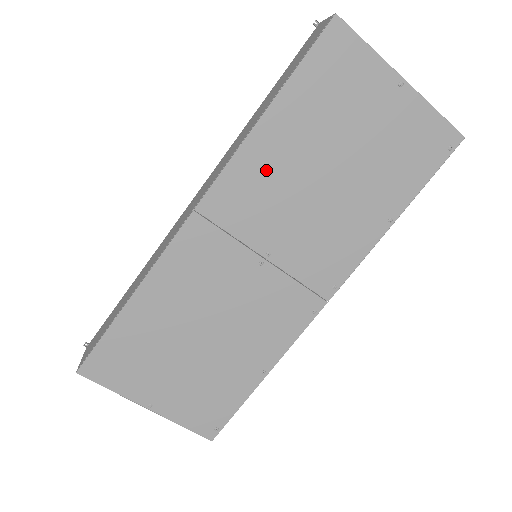
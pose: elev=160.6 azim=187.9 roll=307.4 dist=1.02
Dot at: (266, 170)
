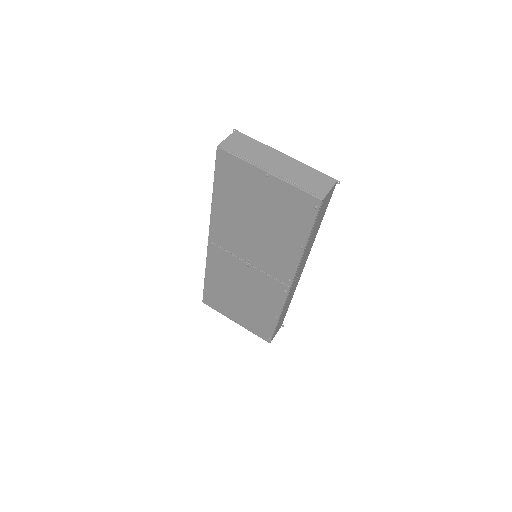
Dot at: (227, 223)
